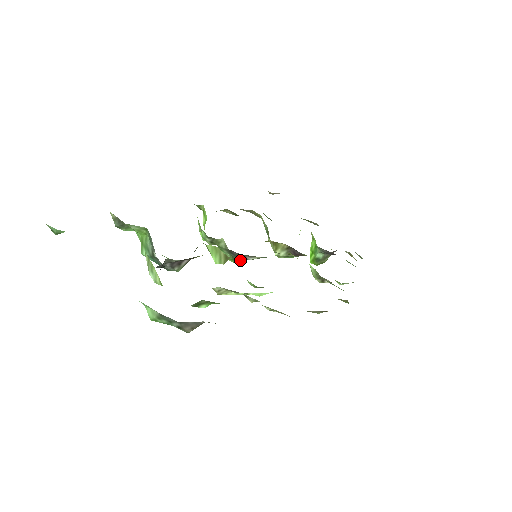
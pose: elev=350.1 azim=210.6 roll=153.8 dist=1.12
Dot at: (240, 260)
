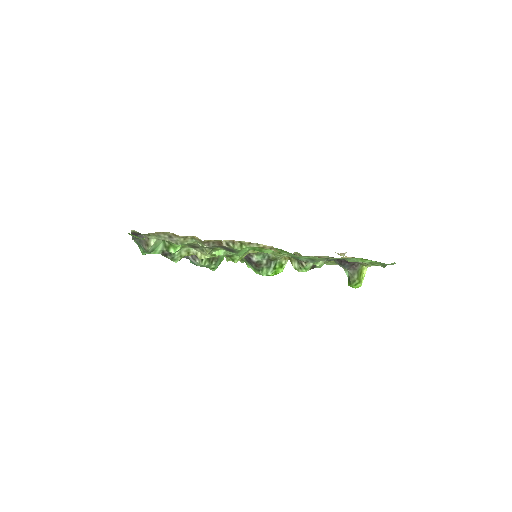
Dot at: (256, 267)
